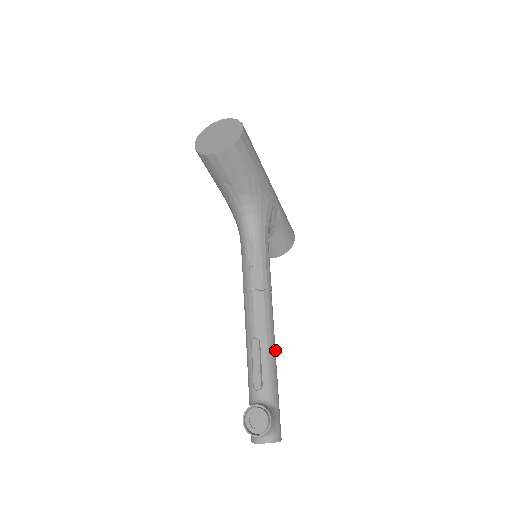
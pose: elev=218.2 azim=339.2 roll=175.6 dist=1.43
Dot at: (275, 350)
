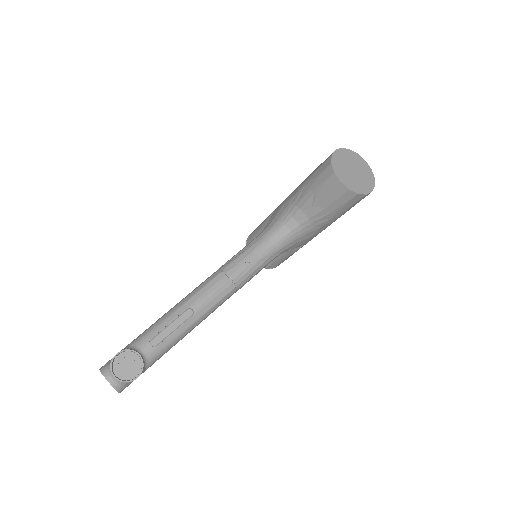
Dot at: occluded
